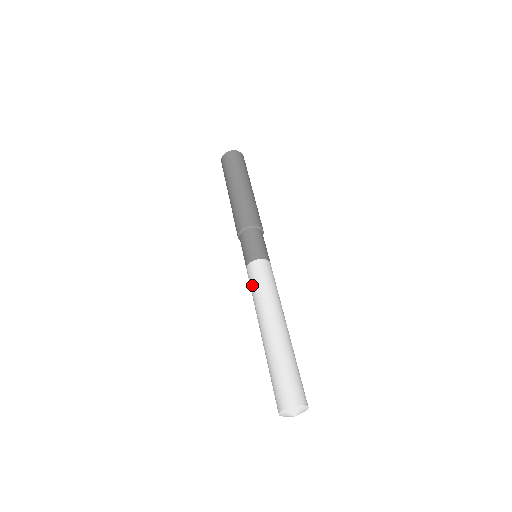
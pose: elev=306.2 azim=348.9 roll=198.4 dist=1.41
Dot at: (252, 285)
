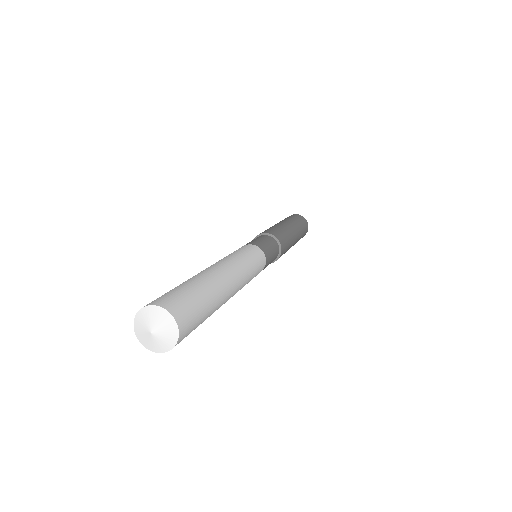
Dot at: occluded
